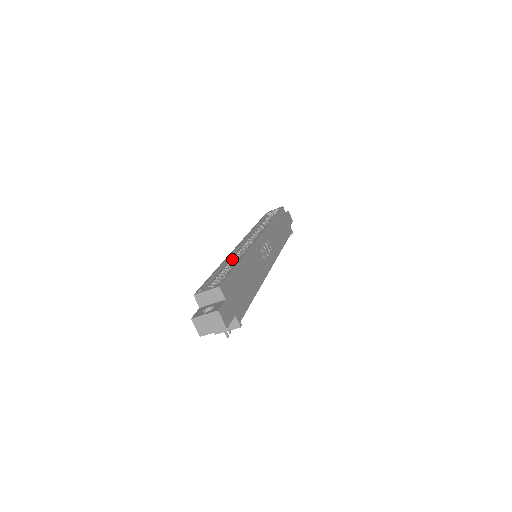
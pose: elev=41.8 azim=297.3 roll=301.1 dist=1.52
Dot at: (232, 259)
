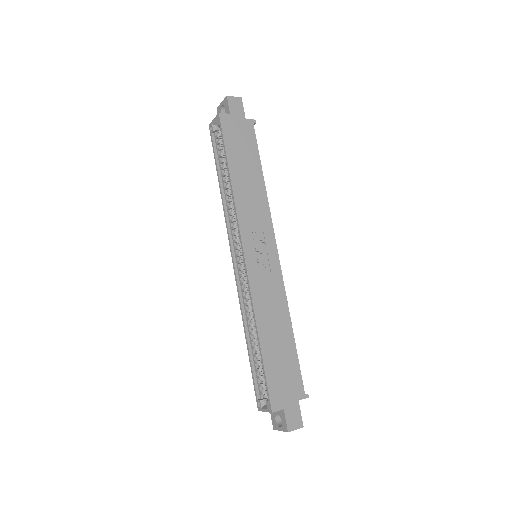
Dot at: (247, 313)
